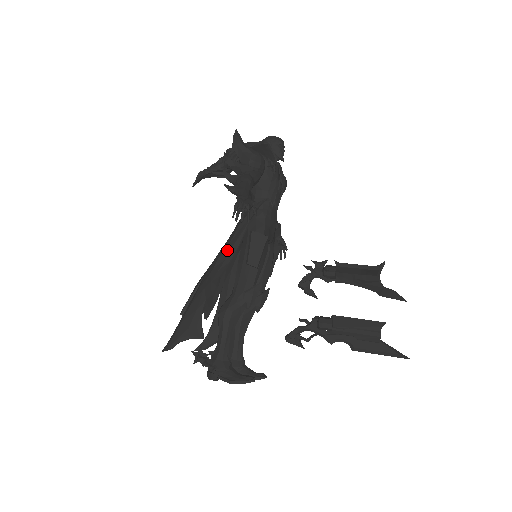
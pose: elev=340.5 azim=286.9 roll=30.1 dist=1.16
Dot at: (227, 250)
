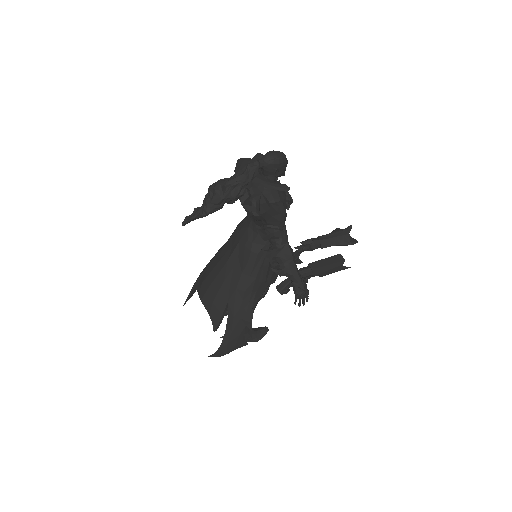
Dot at: (251, 284)
